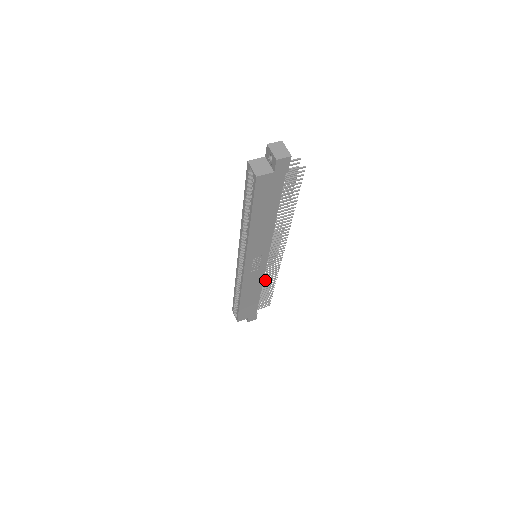
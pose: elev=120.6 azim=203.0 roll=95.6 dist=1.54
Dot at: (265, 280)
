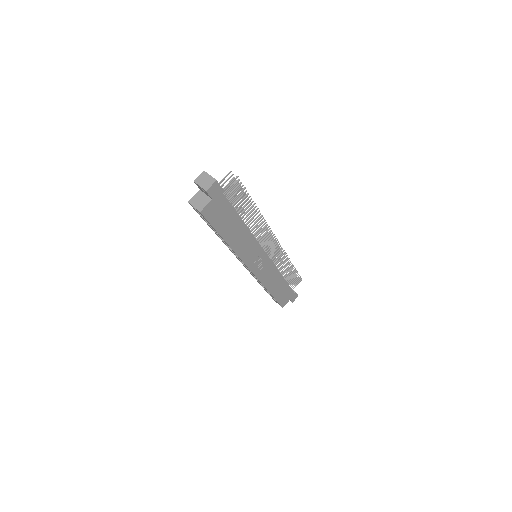
Dot at: occluded
